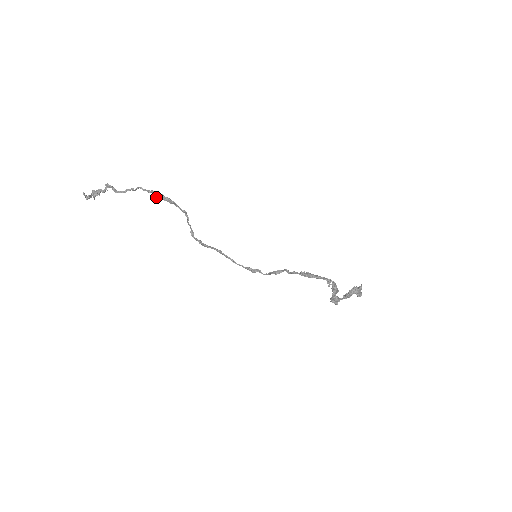
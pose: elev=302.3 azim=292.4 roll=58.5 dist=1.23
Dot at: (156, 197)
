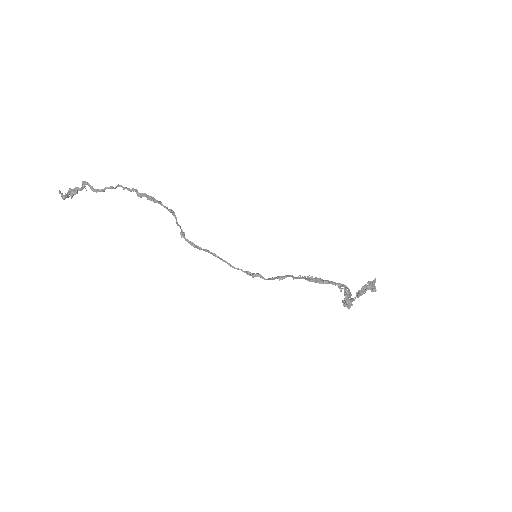
Dot at: (138, 196)
